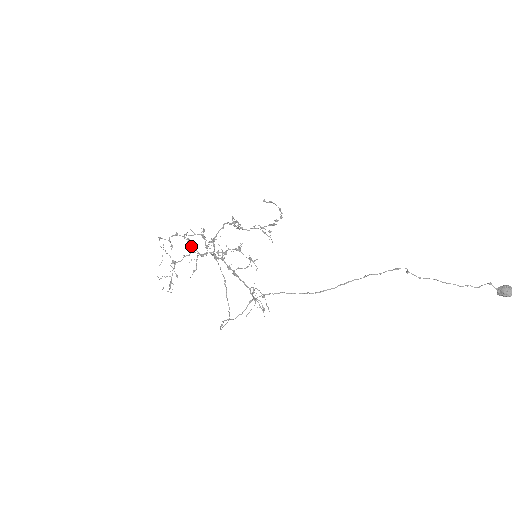
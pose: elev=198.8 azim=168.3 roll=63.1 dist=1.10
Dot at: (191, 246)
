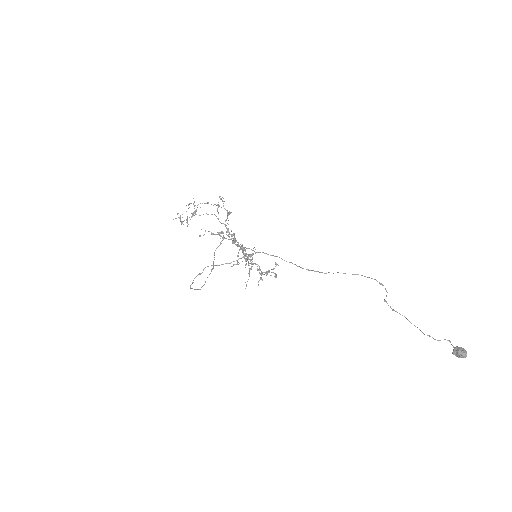
Dot at: (217, 209)
